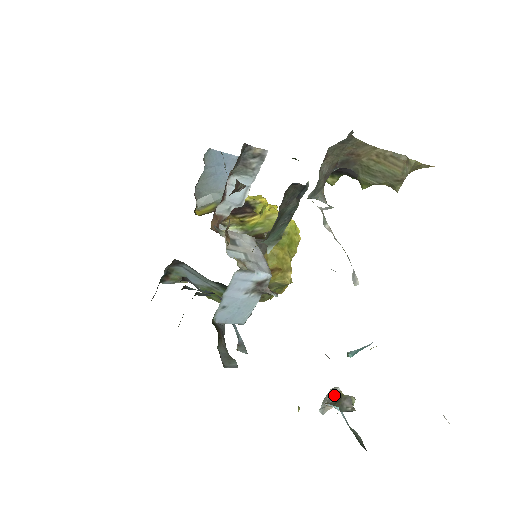
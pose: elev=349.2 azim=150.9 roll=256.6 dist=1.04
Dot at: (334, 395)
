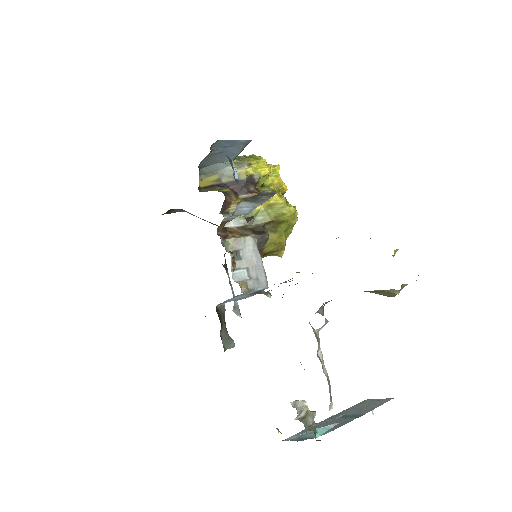
Dot at: (303, 410)
